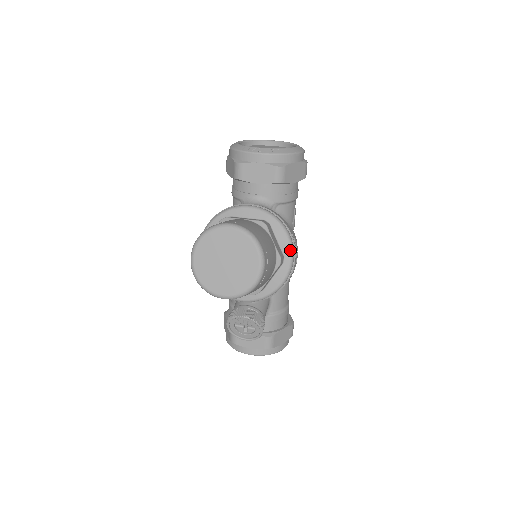
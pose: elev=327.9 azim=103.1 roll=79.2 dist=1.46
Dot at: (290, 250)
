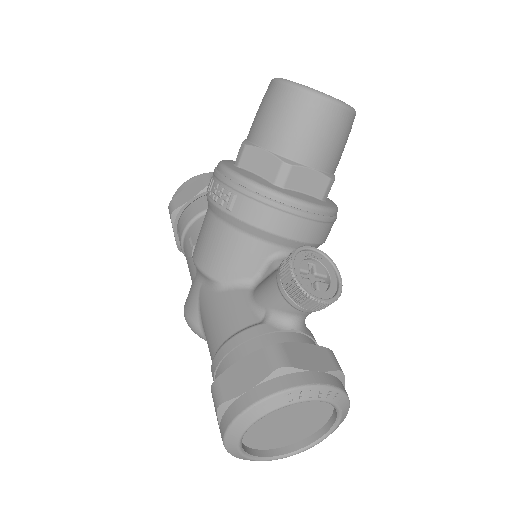
Dot at: occluded
